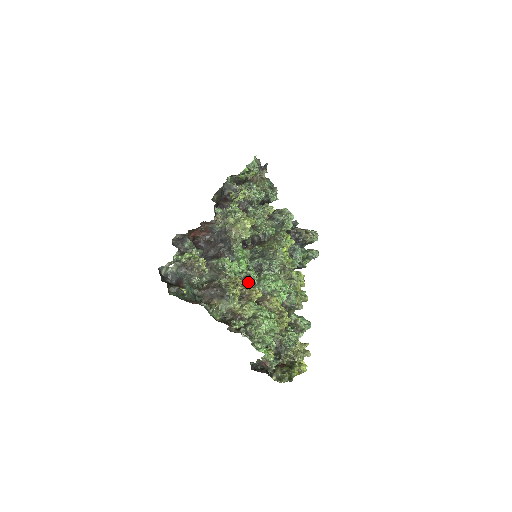
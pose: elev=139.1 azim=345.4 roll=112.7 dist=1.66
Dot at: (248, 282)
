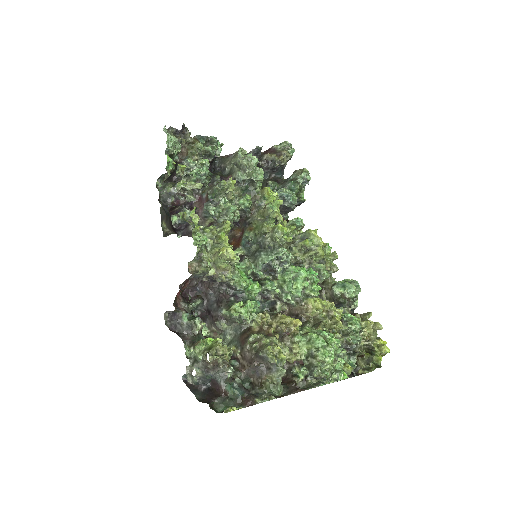
Dot at: (270, 296)
